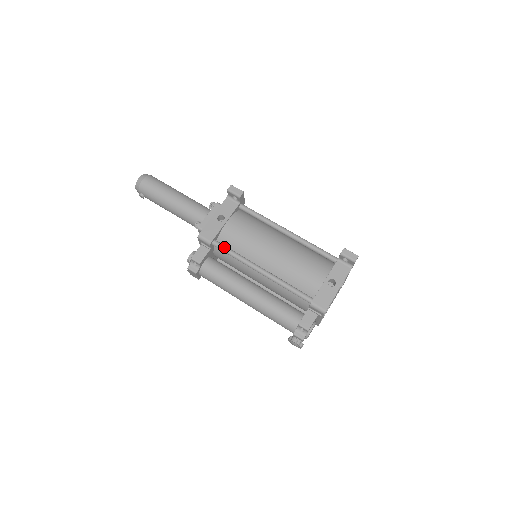
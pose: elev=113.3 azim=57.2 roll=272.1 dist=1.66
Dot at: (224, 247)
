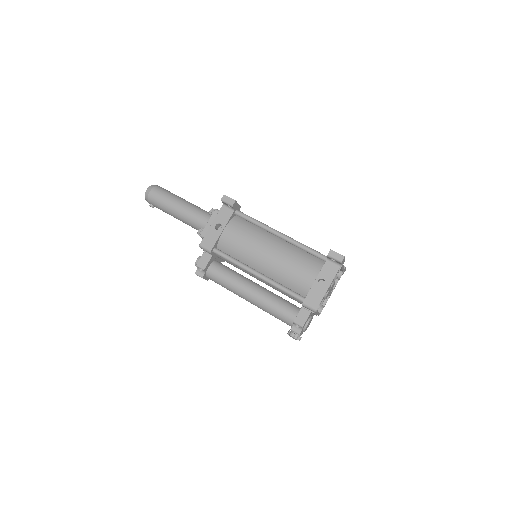
Dot at: (223, 254)
